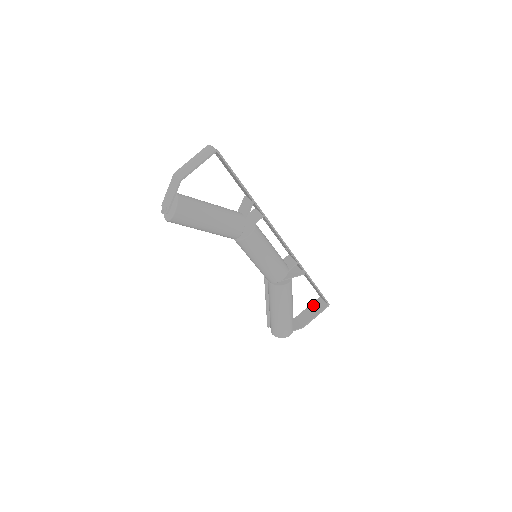
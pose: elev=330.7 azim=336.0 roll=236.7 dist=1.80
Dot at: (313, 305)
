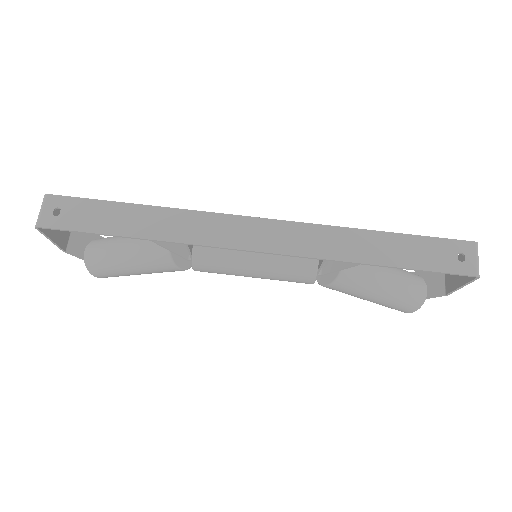
Dot at: occluded
